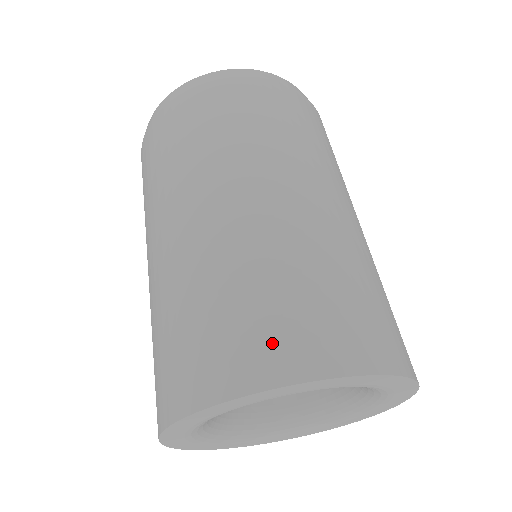
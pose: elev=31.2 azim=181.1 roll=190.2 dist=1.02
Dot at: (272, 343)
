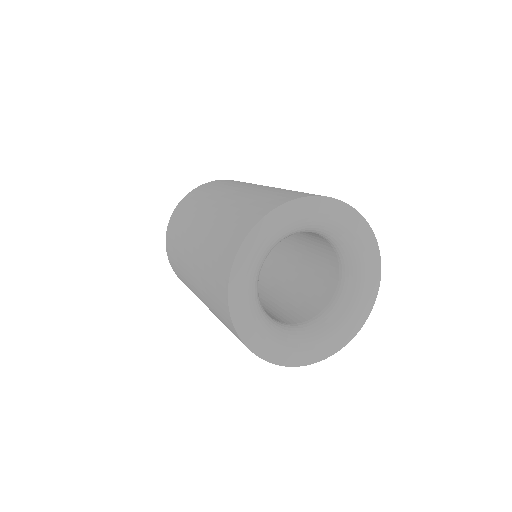
Dot at: (227, 249)
